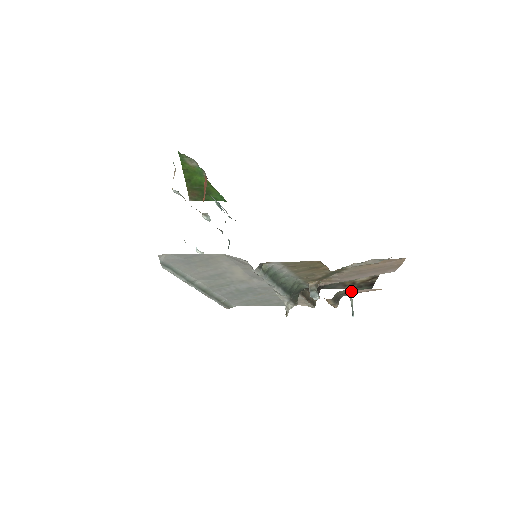
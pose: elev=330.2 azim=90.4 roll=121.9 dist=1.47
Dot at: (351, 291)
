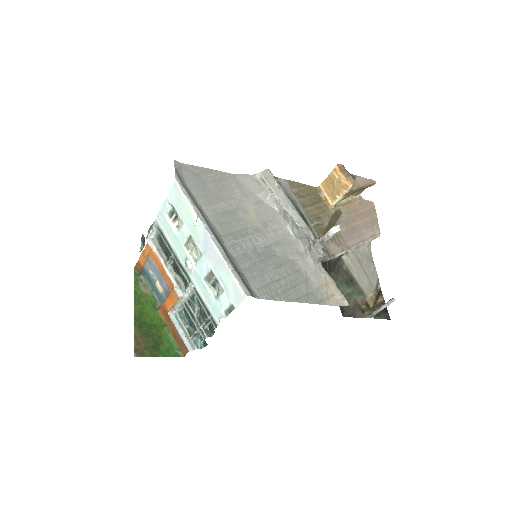
Dot at: (354, 178)
